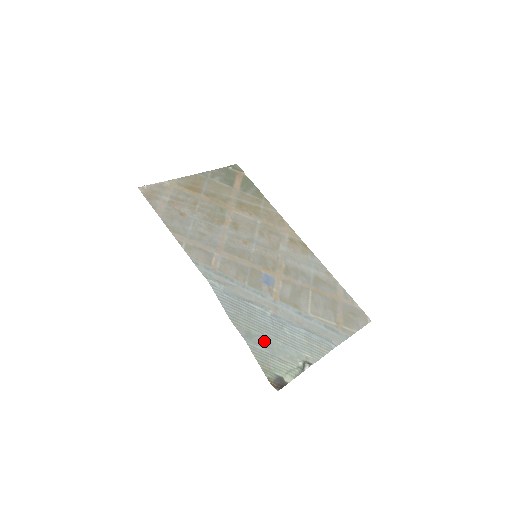
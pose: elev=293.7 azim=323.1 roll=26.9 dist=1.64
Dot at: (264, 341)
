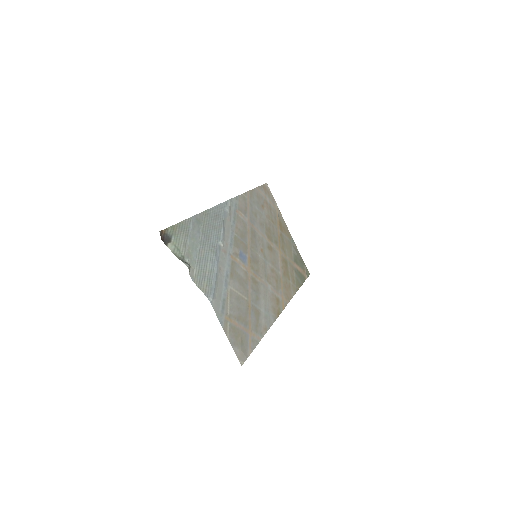
Dot at: (197, 233)
